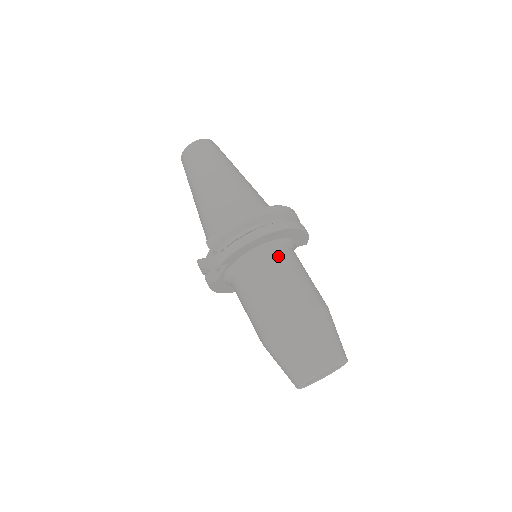
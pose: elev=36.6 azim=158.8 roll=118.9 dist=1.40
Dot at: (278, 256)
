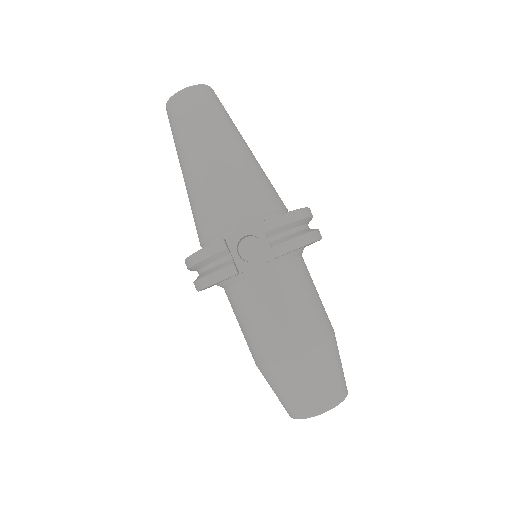
Dot at: occluded
